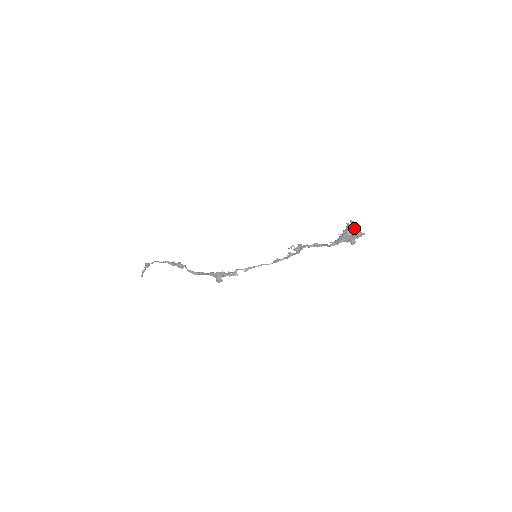
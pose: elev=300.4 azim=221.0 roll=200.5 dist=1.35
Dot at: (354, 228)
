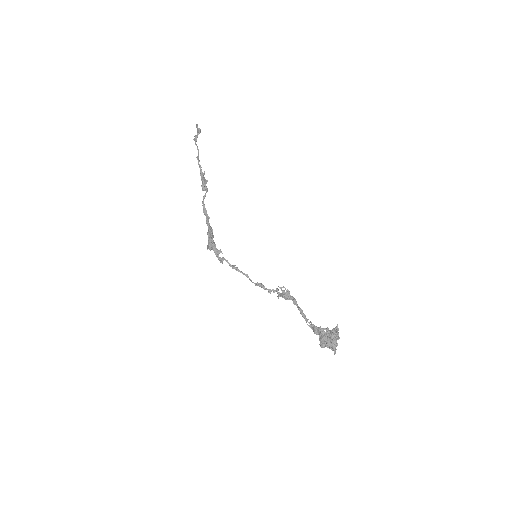
Dot at: (334, 340)
